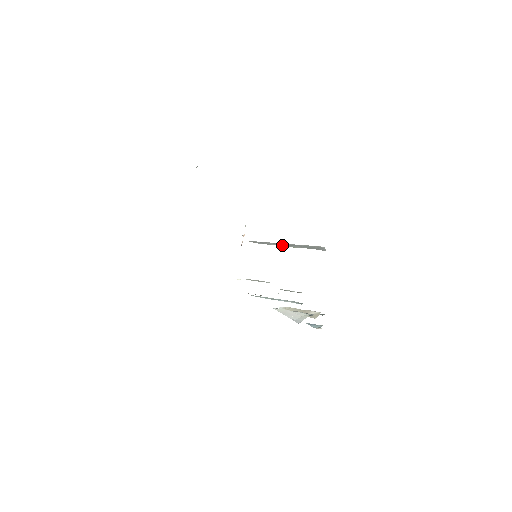
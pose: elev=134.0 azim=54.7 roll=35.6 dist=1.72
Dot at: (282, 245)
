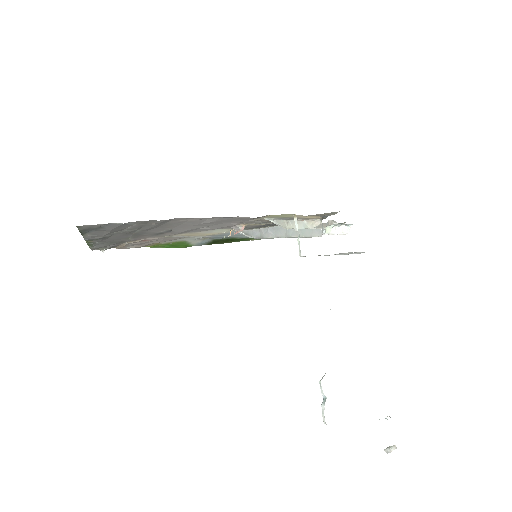
Dot at: (279, 234)
